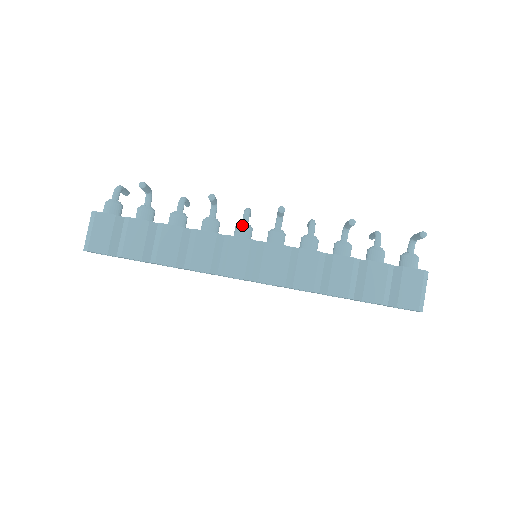
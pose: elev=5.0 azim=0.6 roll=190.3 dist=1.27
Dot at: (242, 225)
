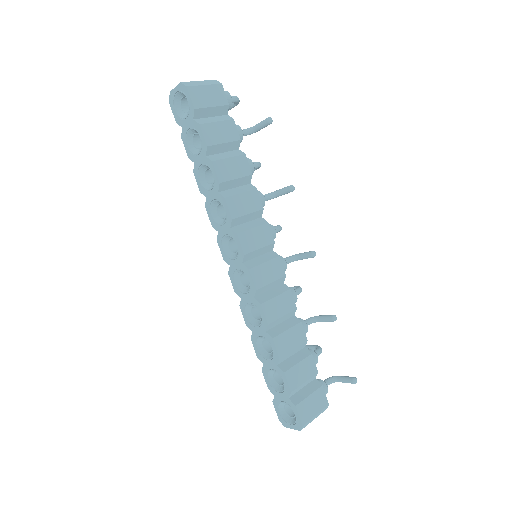
Dot at: occluded
